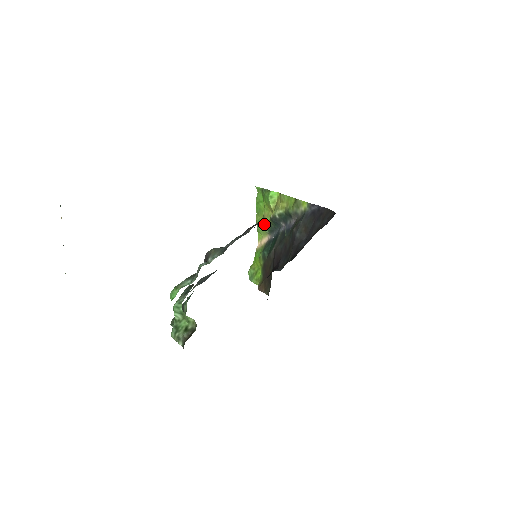
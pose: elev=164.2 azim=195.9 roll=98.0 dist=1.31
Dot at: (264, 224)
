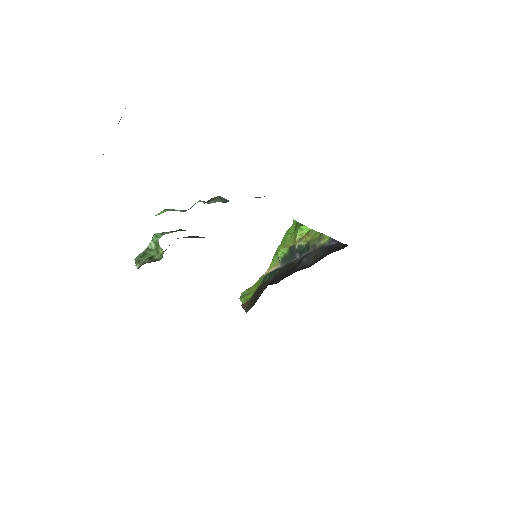
Dot at: (281, 251)
